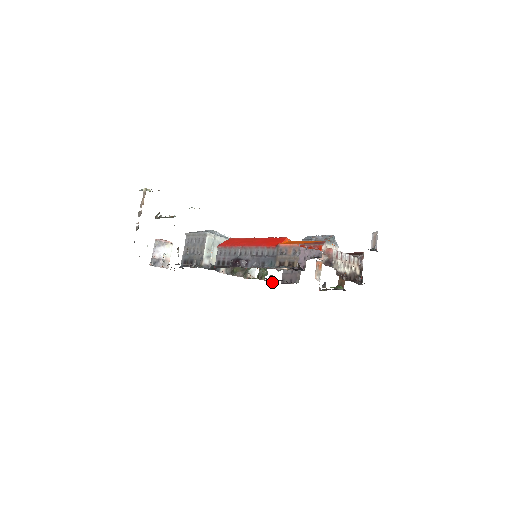
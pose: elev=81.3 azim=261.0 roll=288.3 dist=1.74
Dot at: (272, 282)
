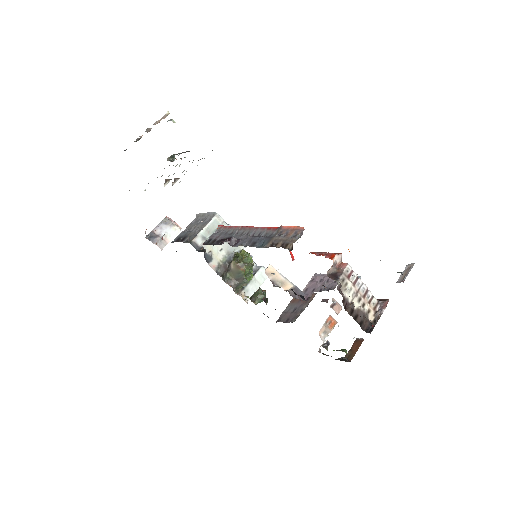
Dot at: occluded
